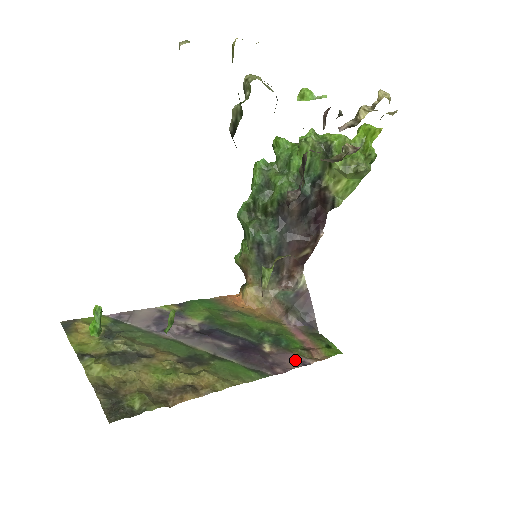
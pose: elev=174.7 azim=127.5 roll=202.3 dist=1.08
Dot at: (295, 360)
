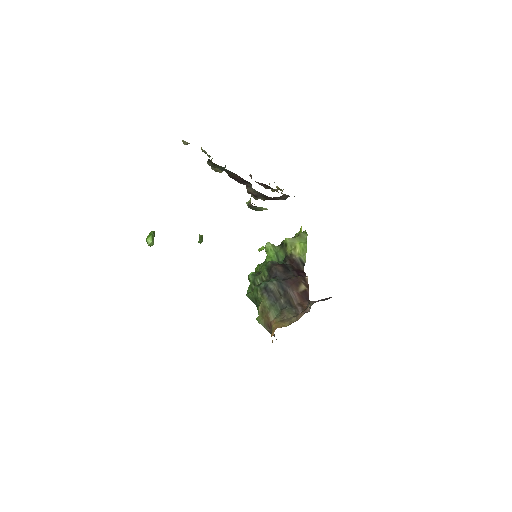
Dot at: occluded
